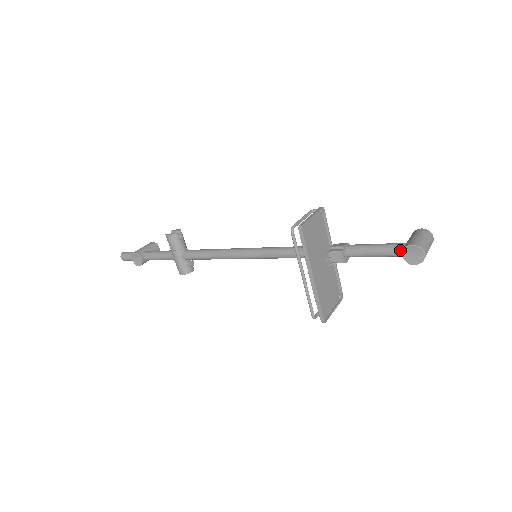
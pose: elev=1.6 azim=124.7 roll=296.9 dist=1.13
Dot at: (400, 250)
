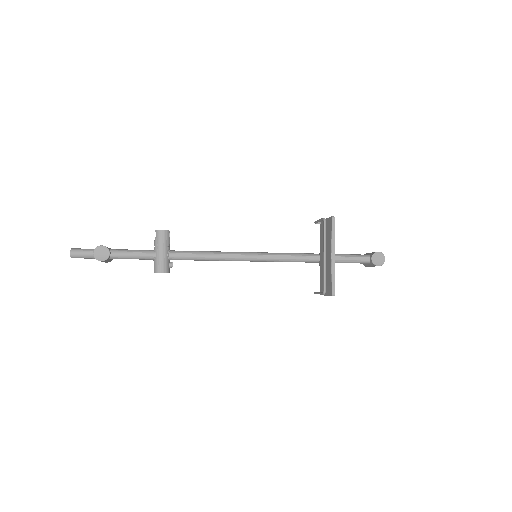
Dot at: (368, 257)
